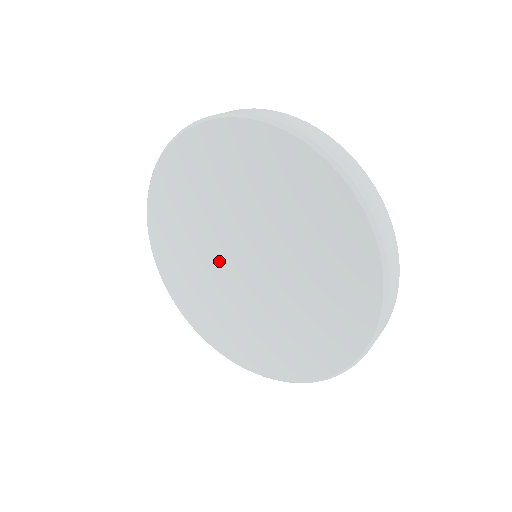
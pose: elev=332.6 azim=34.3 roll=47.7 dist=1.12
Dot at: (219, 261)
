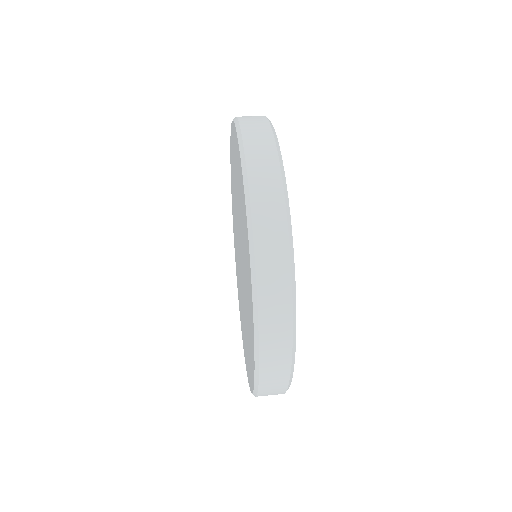
Dot at: (237, 226)
